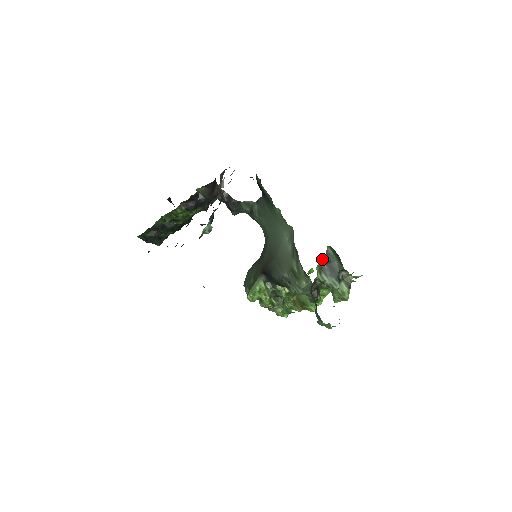
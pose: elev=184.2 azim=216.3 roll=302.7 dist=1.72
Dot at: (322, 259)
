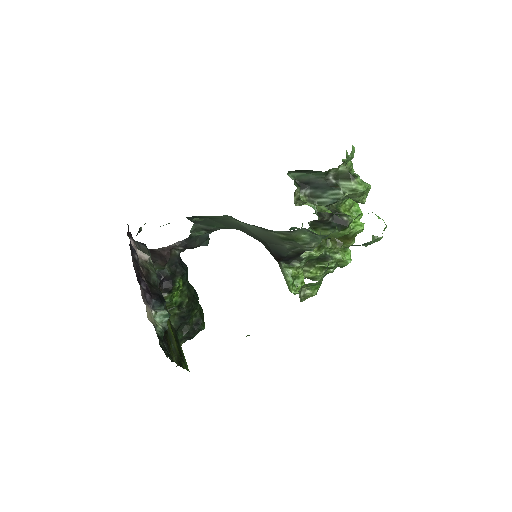
Dot at: occluded
